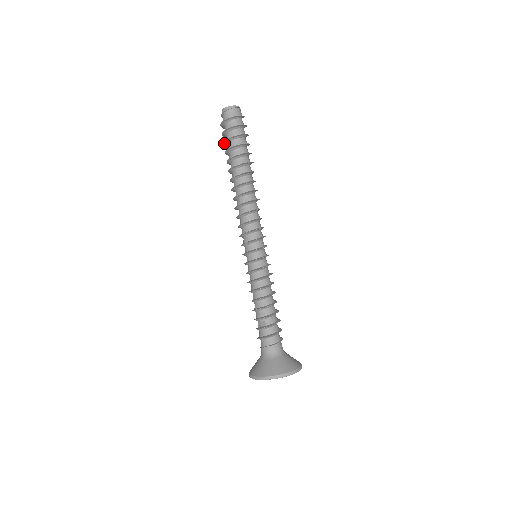
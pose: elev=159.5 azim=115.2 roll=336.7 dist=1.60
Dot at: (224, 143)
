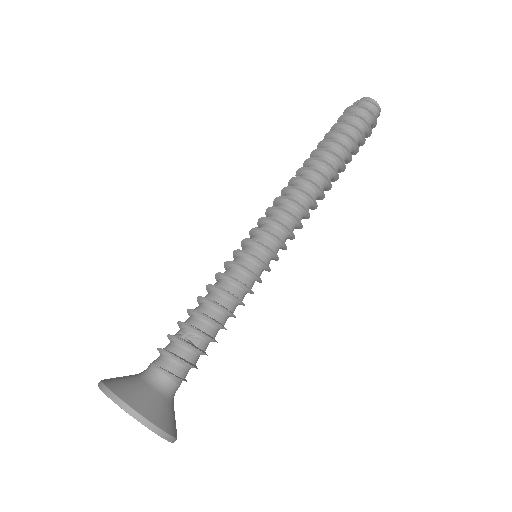
Dot at: (343, 122)
